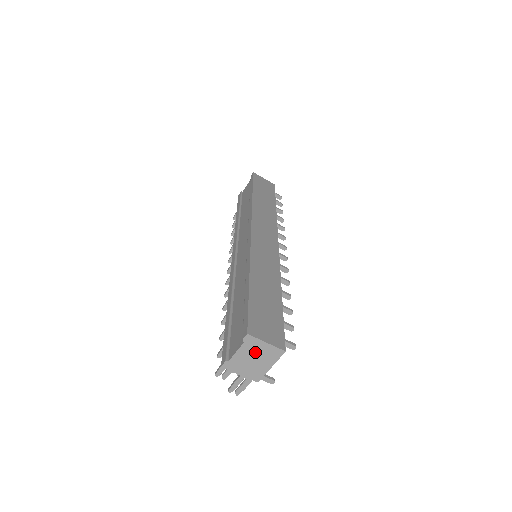
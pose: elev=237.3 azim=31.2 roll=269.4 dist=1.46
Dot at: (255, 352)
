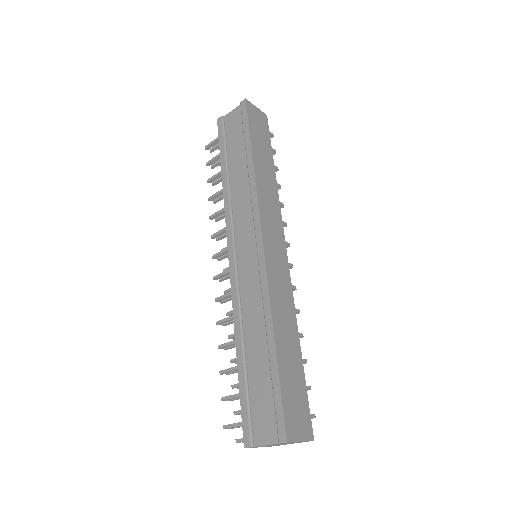
Dot at: (285, 443)
